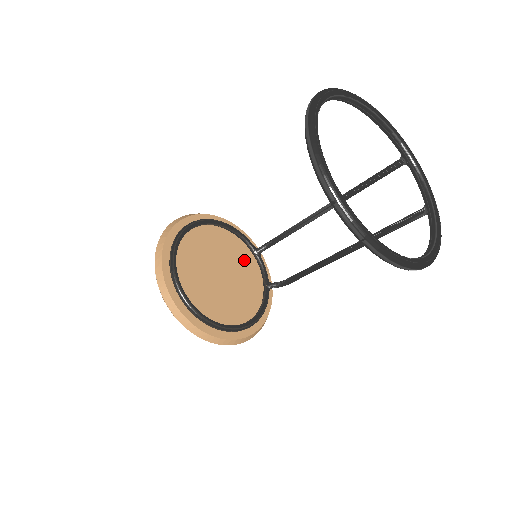
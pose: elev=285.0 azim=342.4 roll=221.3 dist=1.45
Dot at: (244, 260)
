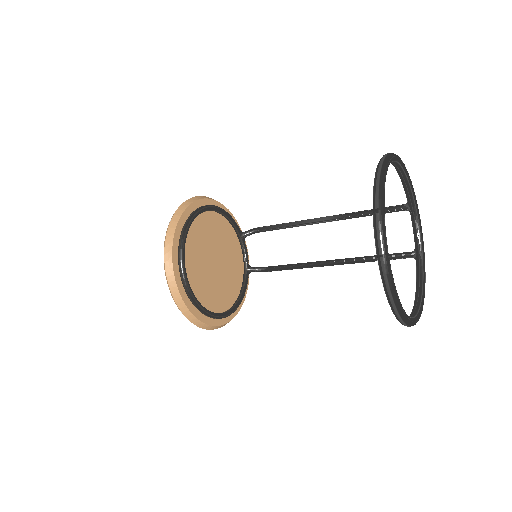
Dot at: (231, 244)
